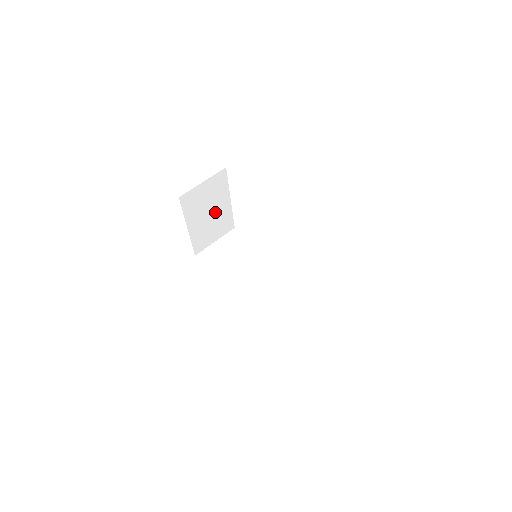
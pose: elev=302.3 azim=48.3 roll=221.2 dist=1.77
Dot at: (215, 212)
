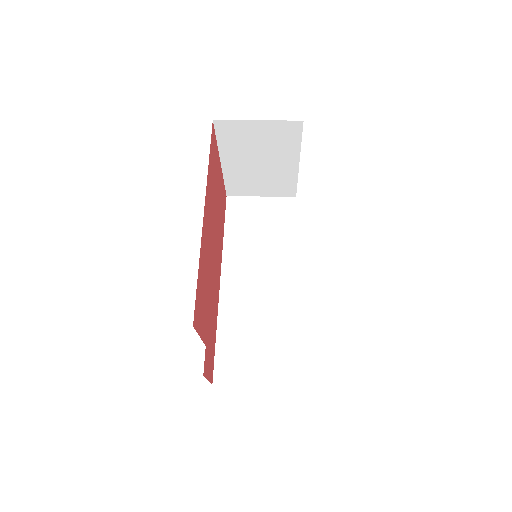
Dot at: (270, 165)
